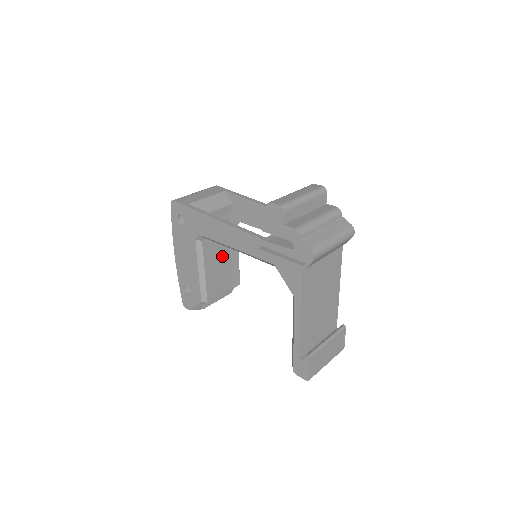
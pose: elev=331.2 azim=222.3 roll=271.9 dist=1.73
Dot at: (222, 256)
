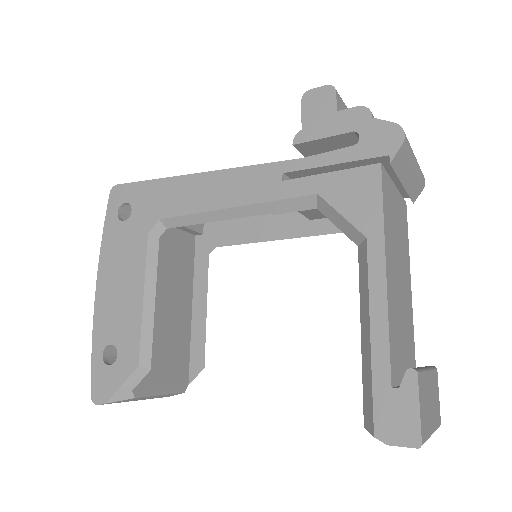
Dot at: (179, 307)
